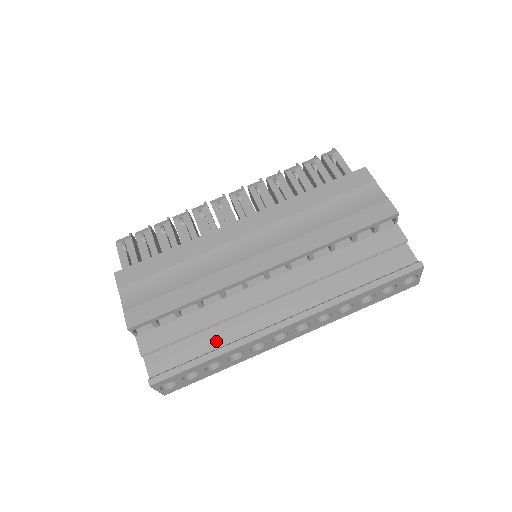
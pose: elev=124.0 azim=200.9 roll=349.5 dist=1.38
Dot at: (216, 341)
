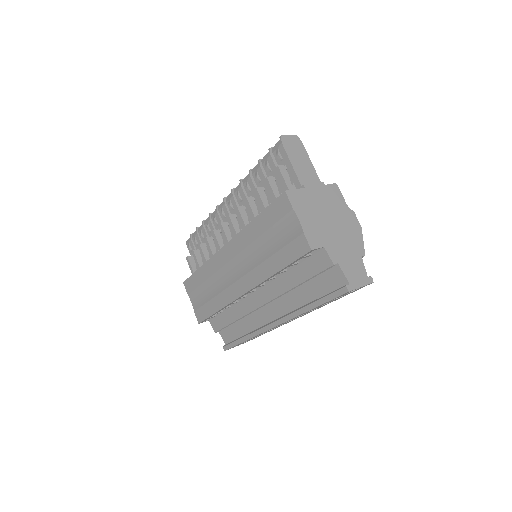
Dot at: (245, 328)
